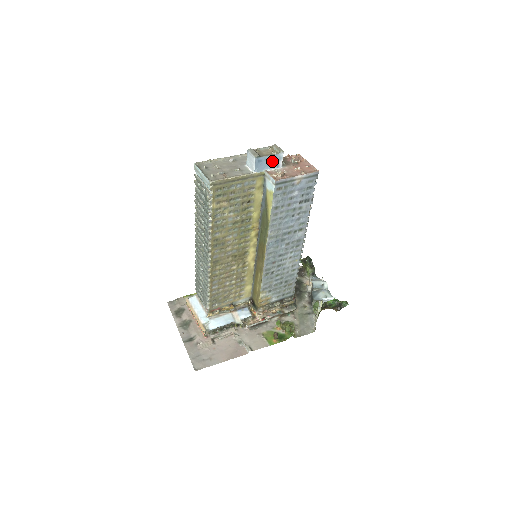
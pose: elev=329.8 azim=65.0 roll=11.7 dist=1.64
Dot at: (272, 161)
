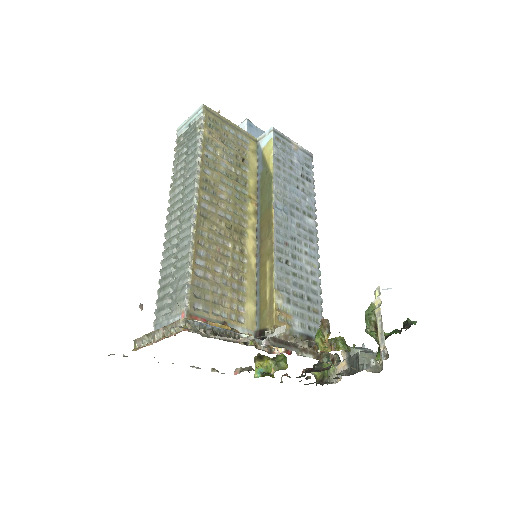
Dot at: occluded
